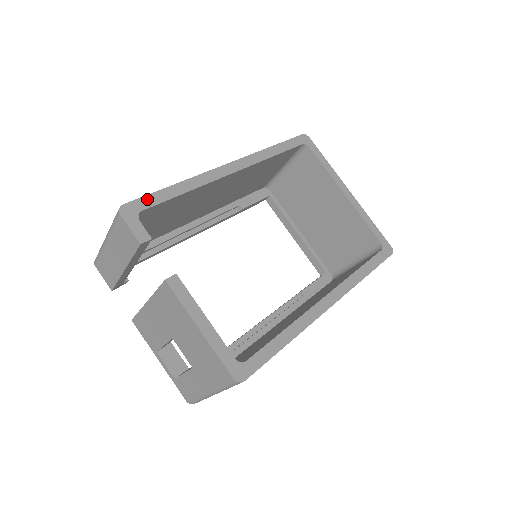
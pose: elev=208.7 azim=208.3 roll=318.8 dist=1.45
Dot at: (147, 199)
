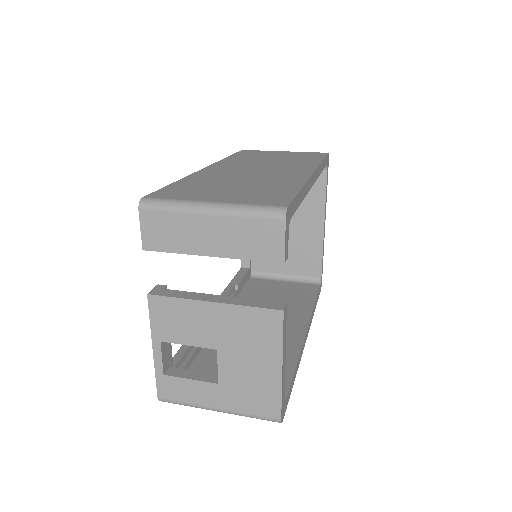
Dot at: (294, 203)
